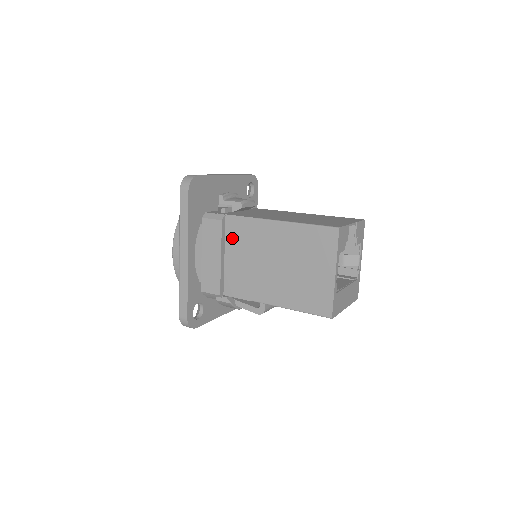
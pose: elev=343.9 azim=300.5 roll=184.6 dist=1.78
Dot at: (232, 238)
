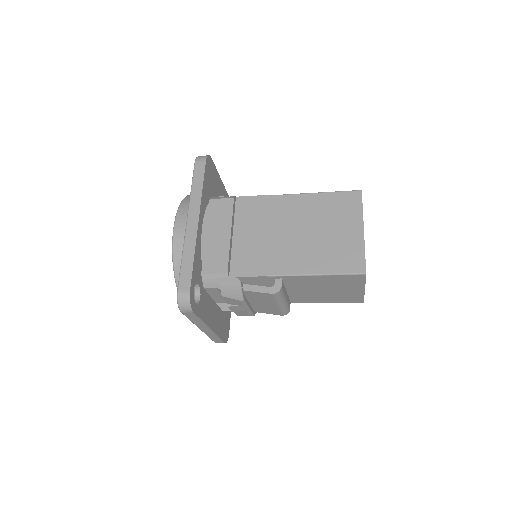
Dot at: (243, 217)
